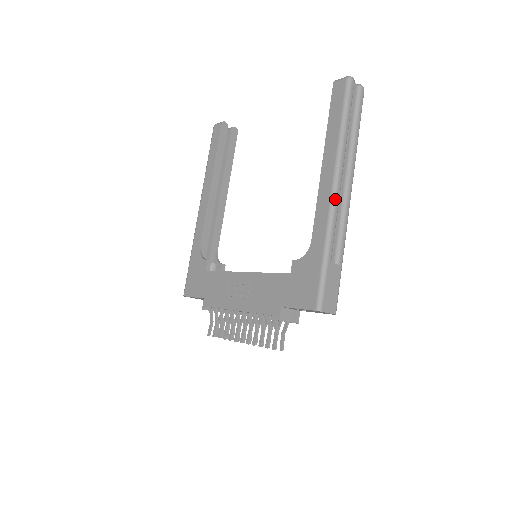
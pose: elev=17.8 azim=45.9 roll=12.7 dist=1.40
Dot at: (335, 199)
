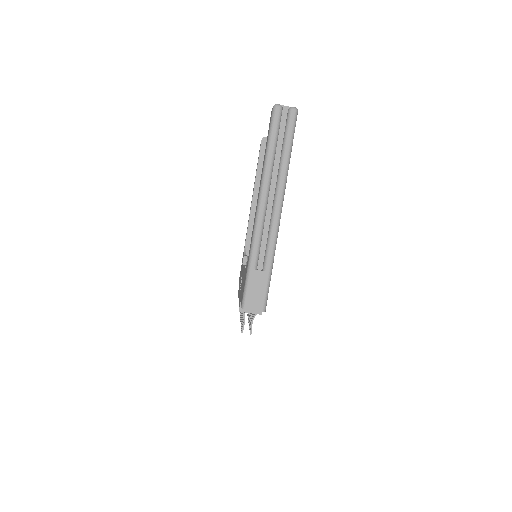
Dot at: (258, 217)
